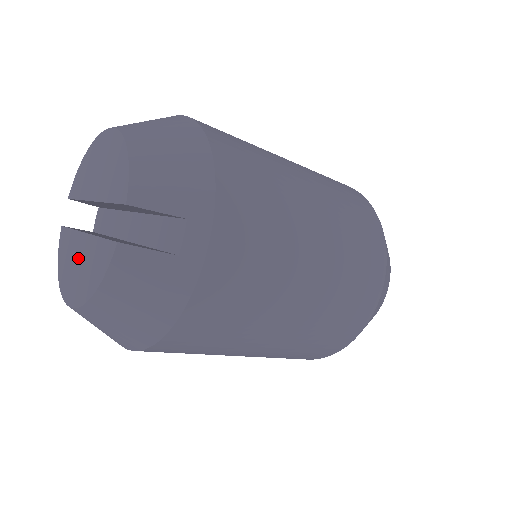
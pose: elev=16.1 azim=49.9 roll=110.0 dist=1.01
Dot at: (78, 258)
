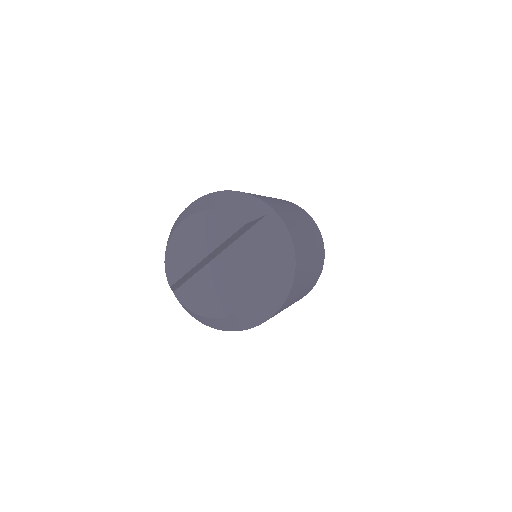
Dot at: (225, 286)
